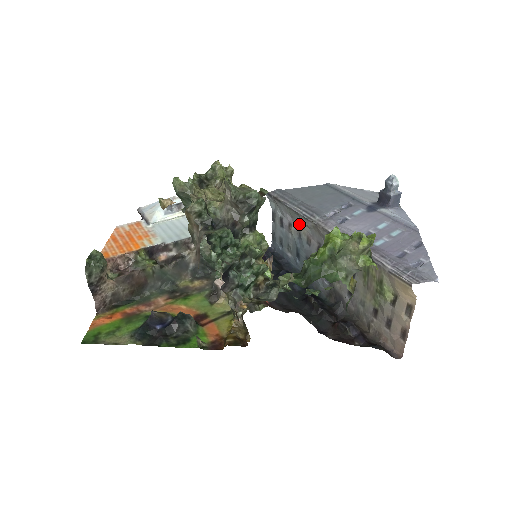
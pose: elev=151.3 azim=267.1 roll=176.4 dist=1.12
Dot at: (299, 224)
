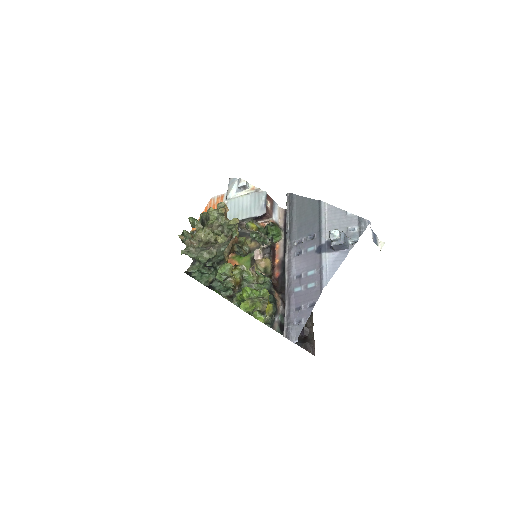
Dot at: occluded
